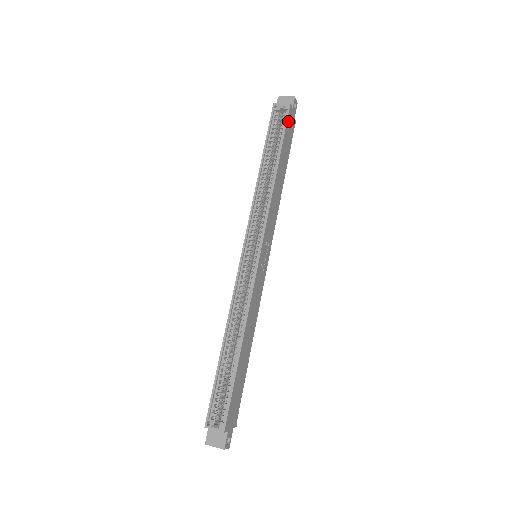
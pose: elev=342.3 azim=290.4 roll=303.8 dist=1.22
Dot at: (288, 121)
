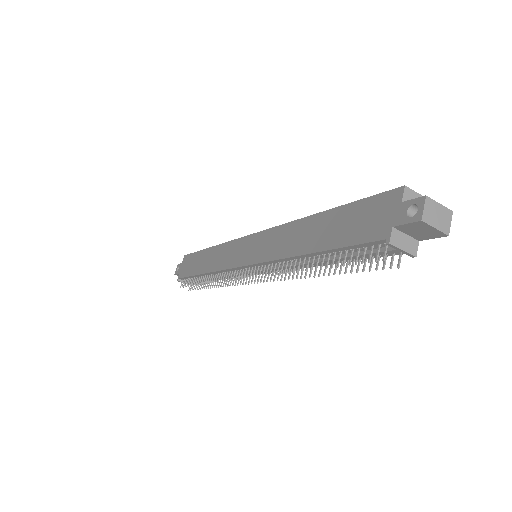
Dot at: occluded
